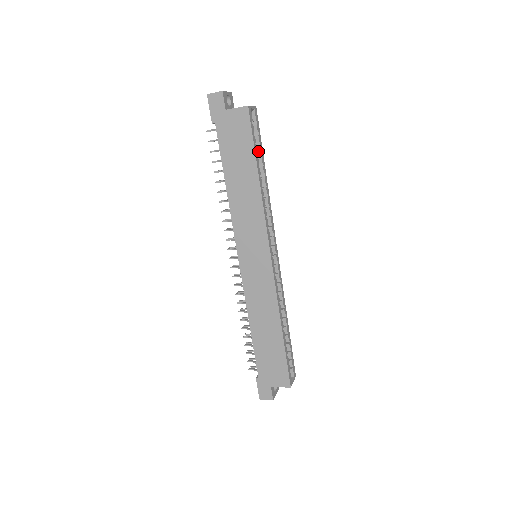
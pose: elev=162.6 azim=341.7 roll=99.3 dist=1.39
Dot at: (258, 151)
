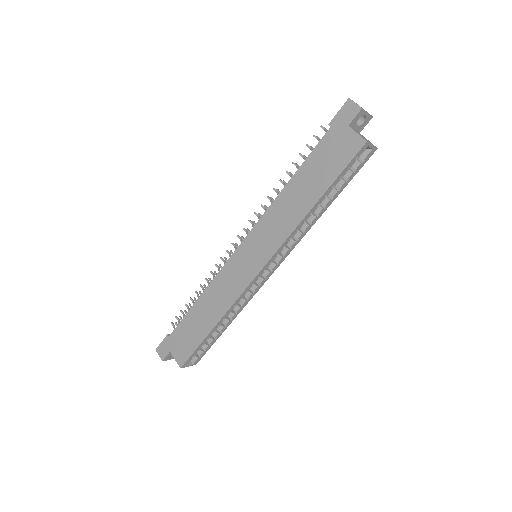
Dot at: (340, 184)
